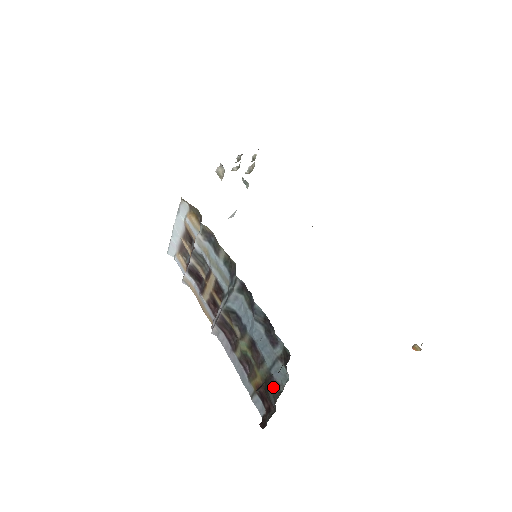
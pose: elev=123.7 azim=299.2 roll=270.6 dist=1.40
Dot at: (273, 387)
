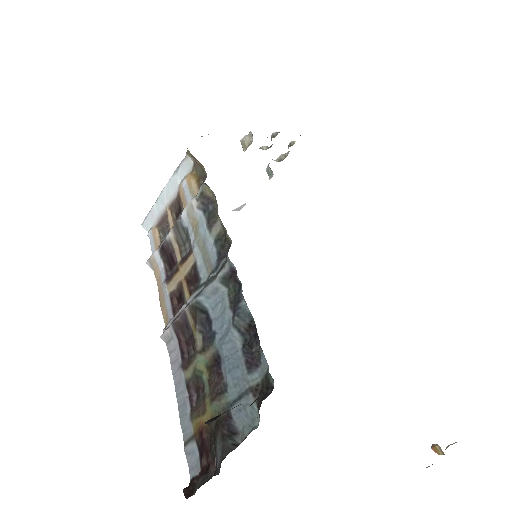
Dot at: (226, 434)
